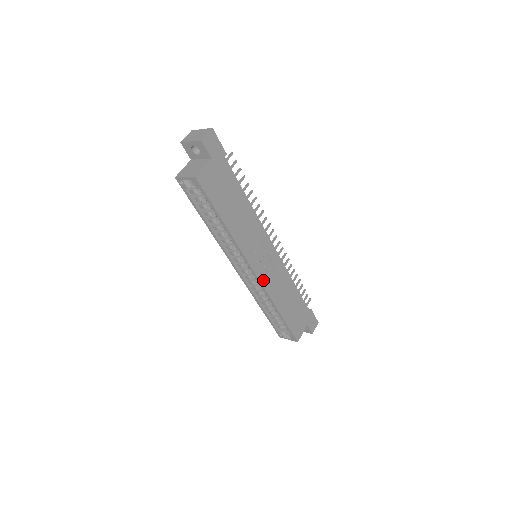
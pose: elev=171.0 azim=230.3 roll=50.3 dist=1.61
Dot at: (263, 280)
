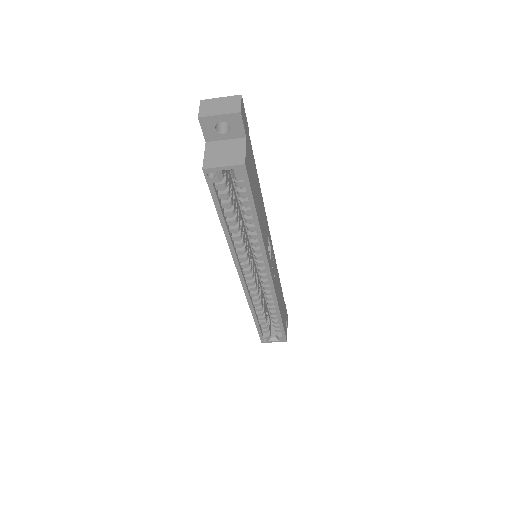
Dot at: (273, 282)
